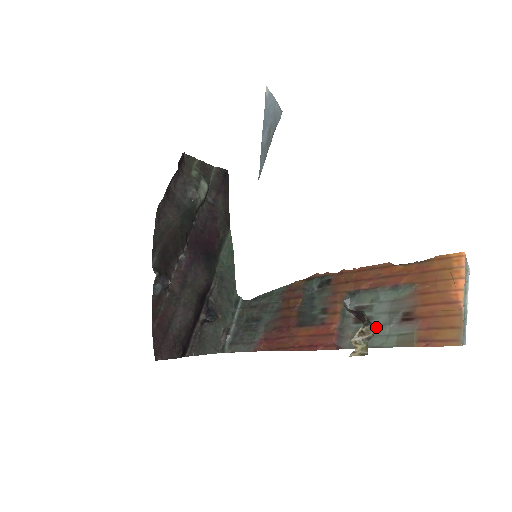
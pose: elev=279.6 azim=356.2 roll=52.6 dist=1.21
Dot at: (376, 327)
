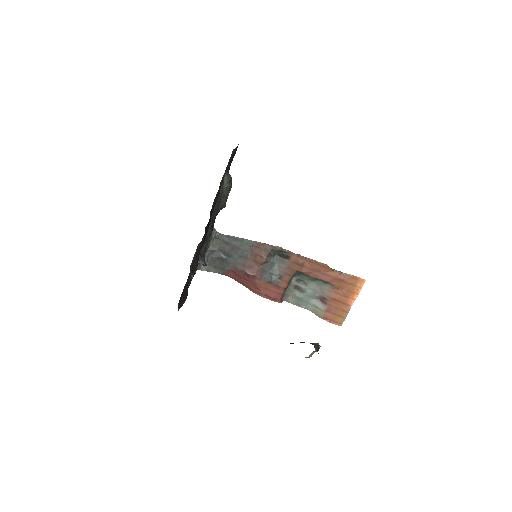
Dot at: occluded
